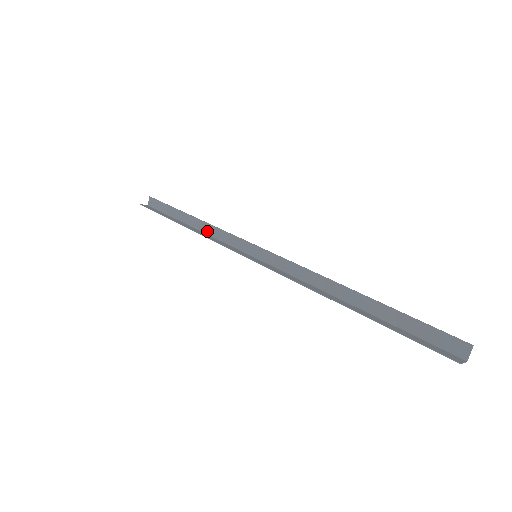
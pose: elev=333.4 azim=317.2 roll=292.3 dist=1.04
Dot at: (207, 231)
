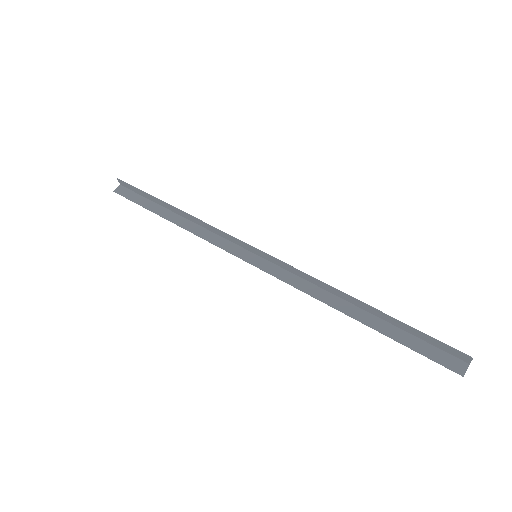
Dot at: (196, 222)
